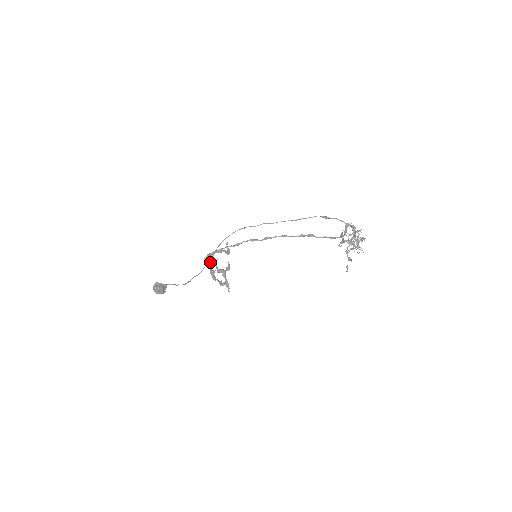
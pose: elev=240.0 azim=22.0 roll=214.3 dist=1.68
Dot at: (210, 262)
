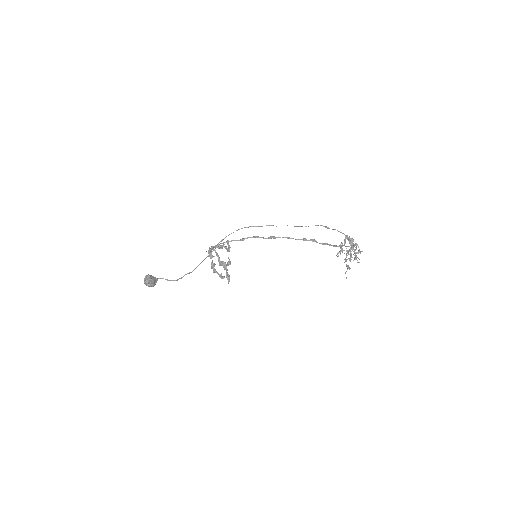
Dot at: (212, 255)
